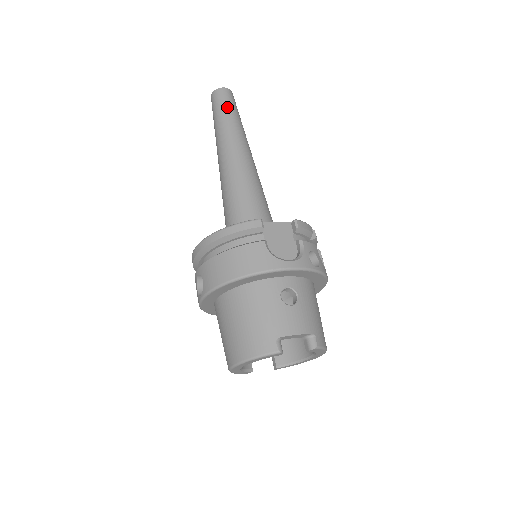
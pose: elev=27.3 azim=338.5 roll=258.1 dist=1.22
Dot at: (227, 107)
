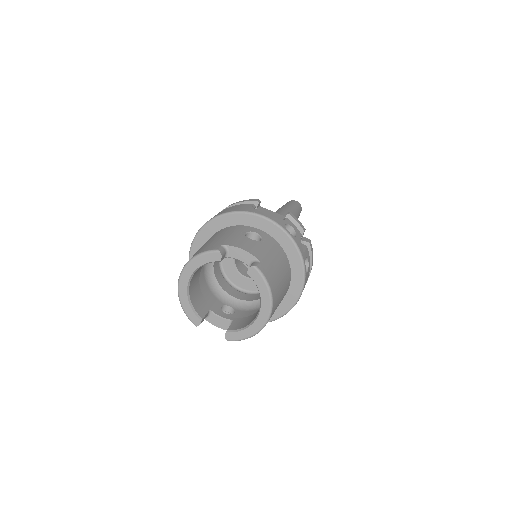
Dot at: (290, 204)
